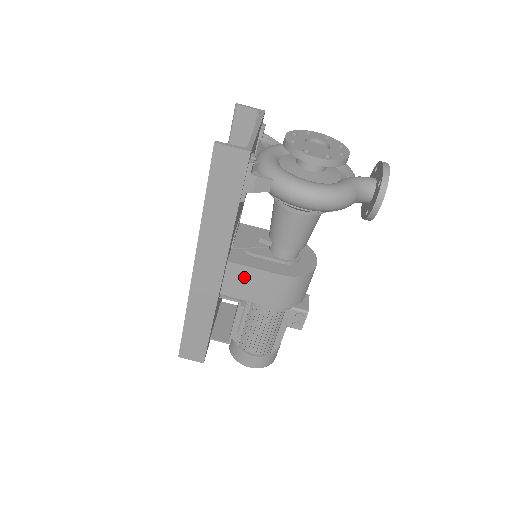
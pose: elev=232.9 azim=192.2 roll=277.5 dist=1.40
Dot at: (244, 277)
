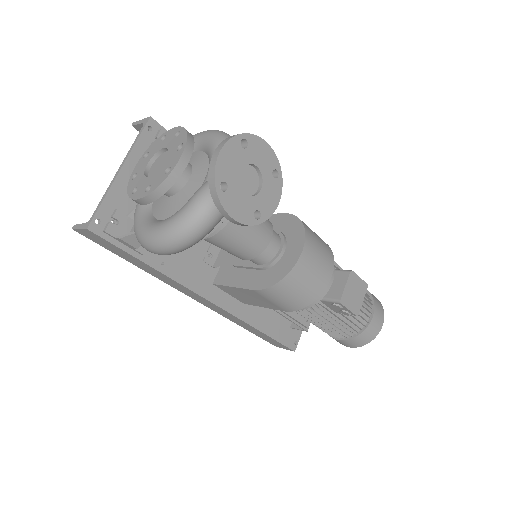
Dot at: (237, 293)
